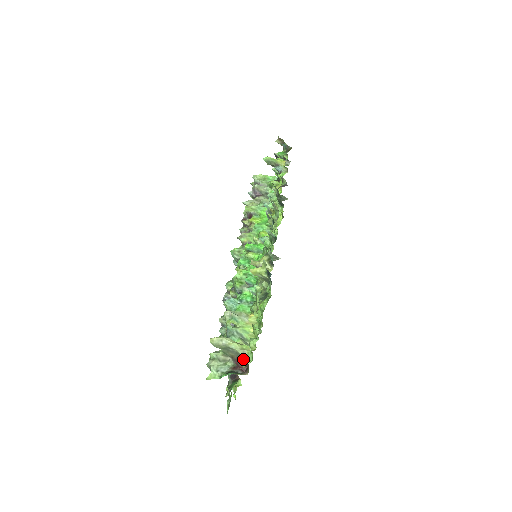
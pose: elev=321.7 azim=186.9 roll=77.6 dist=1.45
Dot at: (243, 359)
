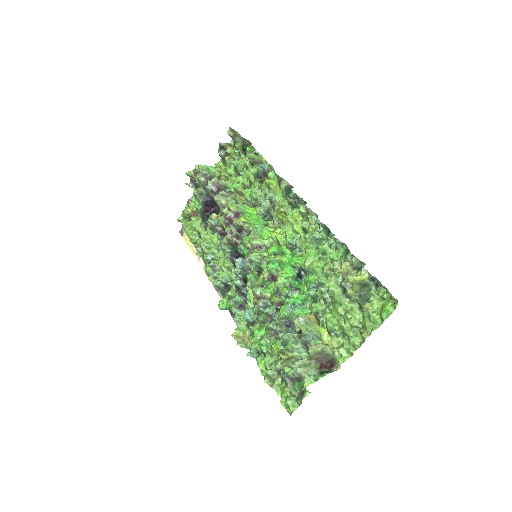
Dot at: (331, 357)
